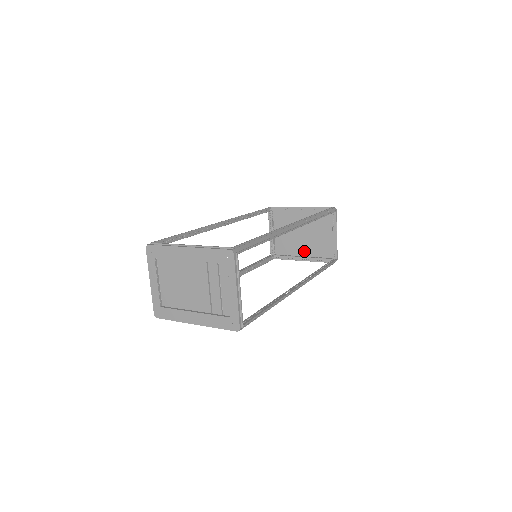
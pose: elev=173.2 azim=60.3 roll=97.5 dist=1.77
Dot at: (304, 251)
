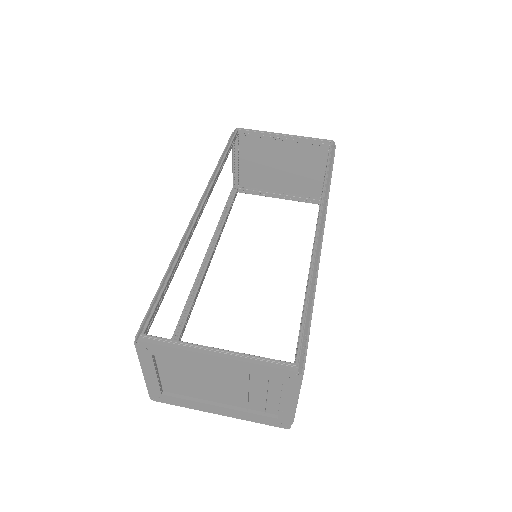
Dot at: (280, 186)
